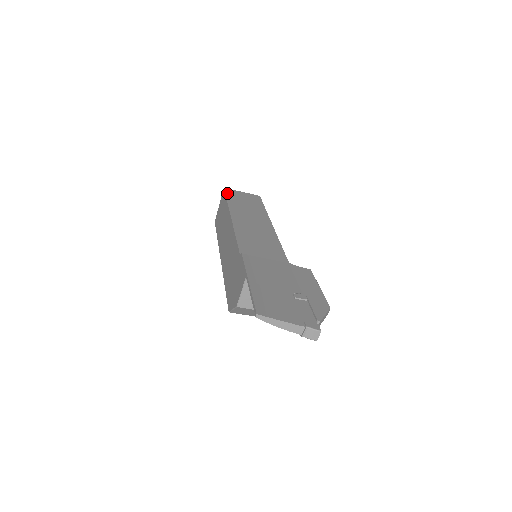
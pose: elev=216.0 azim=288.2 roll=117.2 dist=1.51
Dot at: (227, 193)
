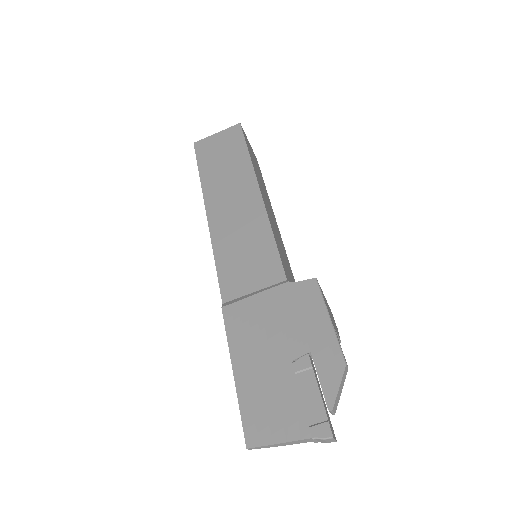
Dot at: (198, 155)
